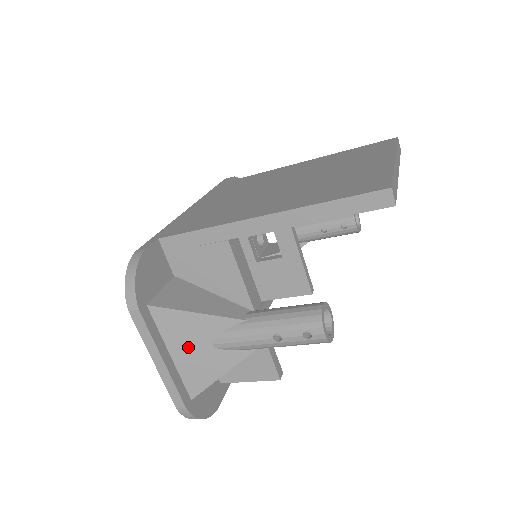
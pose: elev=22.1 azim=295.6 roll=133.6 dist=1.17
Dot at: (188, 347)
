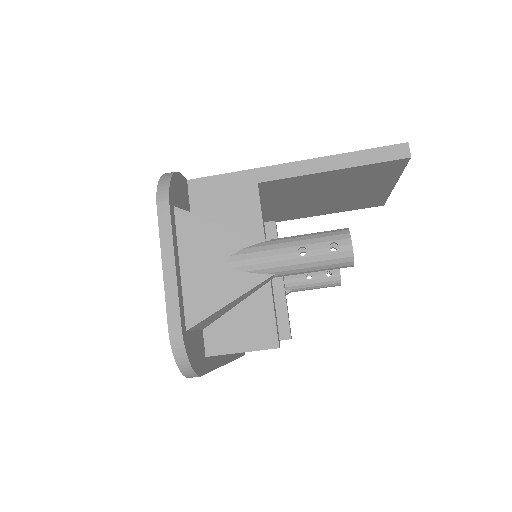
Dot at: (202, 261)
